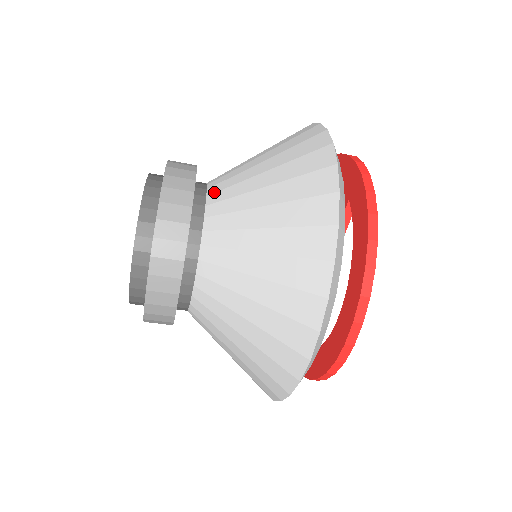
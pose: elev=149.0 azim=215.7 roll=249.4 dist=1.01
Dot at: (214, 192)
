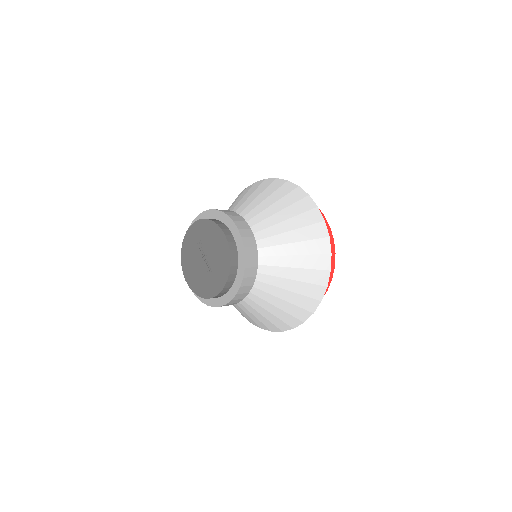
Dot at: (259, 239)
